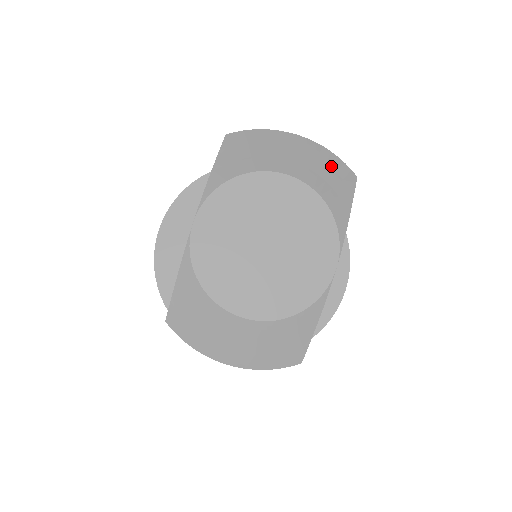
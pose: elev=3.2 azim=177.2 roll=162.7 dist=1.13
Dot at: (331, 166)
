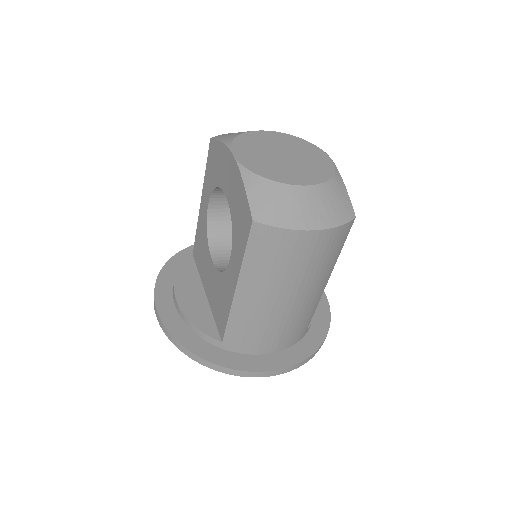
Dot at: occluded
